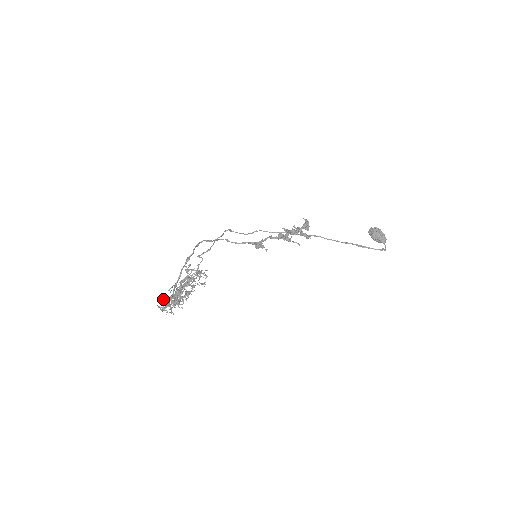
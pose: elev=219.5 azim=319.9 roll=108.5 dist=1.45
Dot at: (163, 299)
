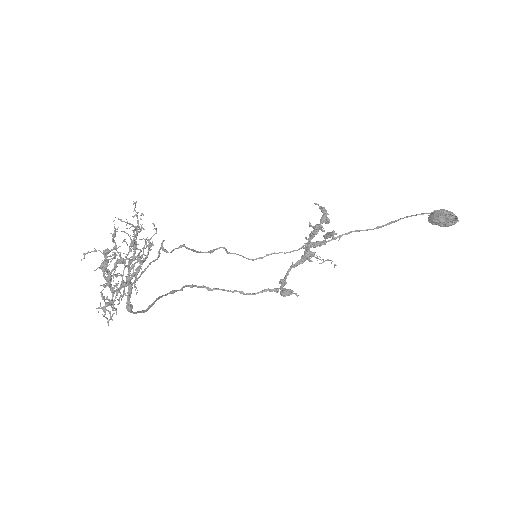
Dot at: occluded
